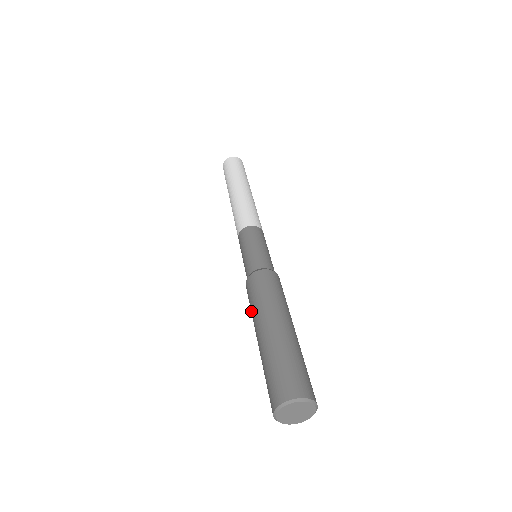
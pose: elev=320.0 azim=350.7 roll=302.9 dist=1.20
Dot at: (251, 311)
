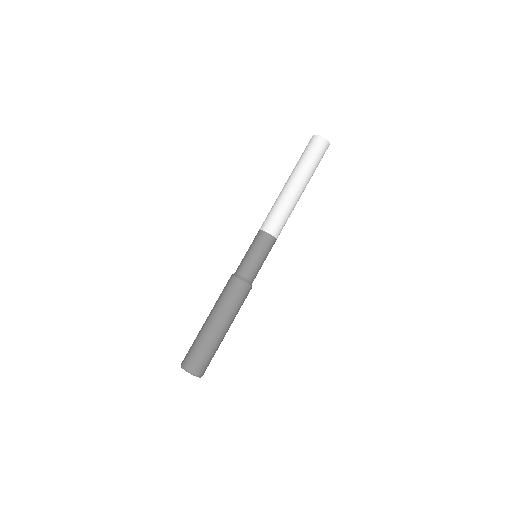
Dot at: (219, 298)
